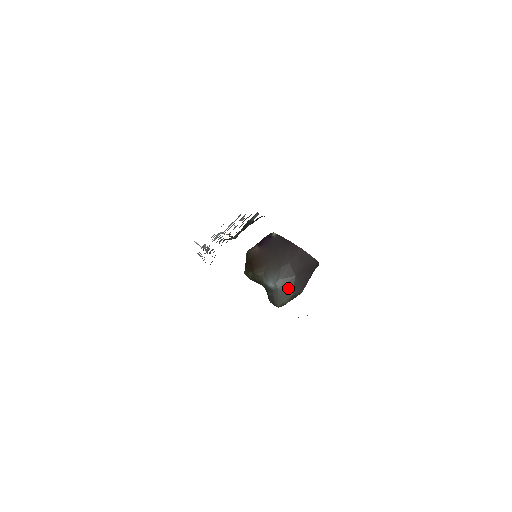
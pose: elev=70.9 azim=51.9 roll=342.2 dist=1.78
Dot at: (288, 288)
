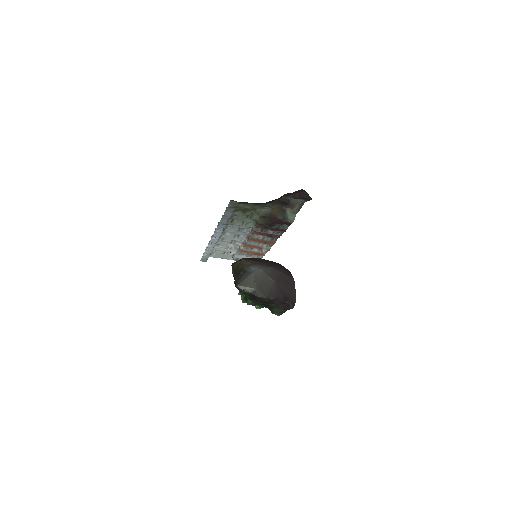
Dot at: (260, 281)
